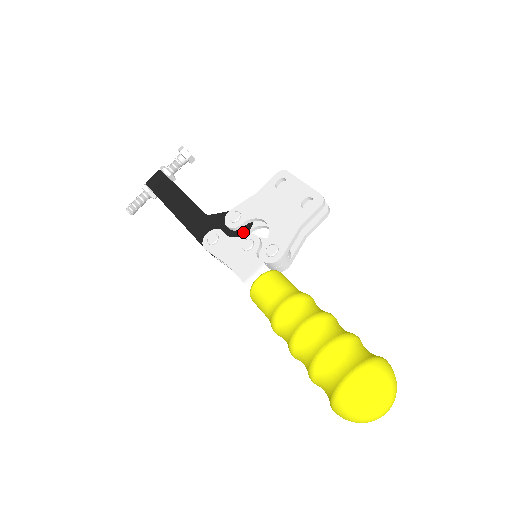
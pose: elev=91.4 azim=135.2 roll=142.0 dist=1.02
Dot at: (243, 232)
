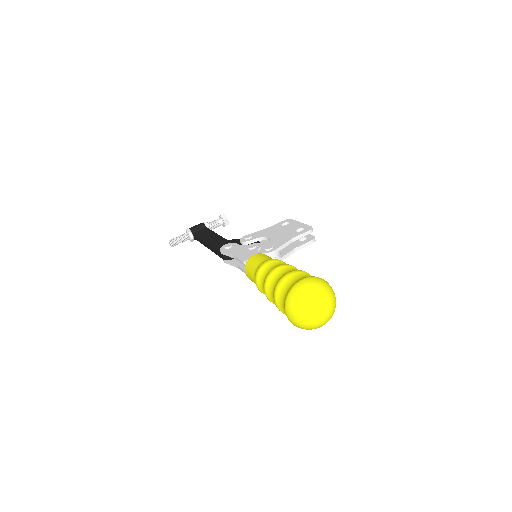
Dot at: occluded
